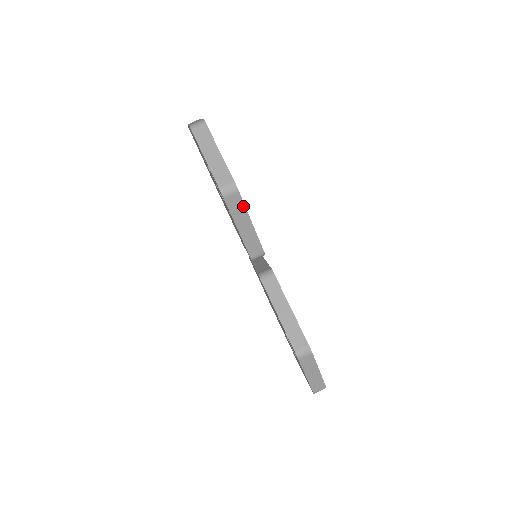
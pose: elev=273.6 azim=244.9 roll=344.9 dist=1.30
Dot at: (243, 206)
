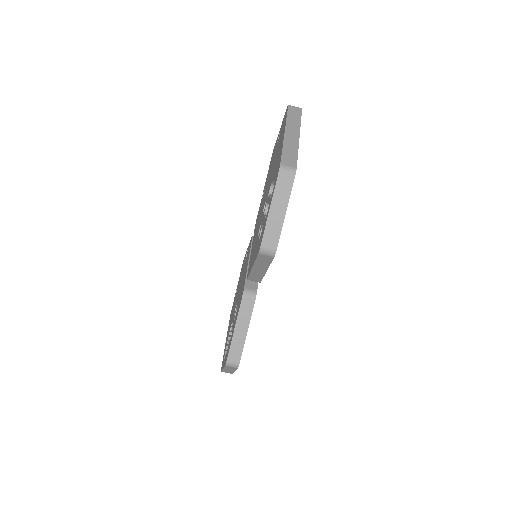
Dot at: (269, 263)
